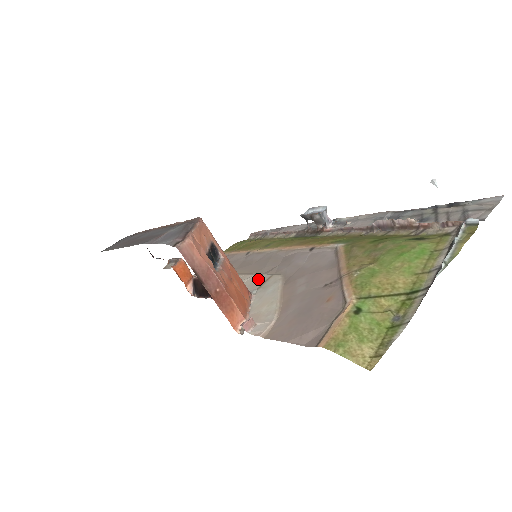
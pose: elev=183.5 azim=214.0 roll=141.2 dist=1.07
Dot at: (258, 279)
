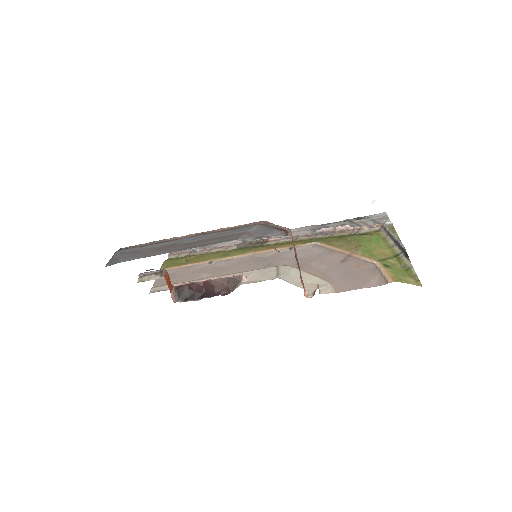
Dot at: (266, 271)
